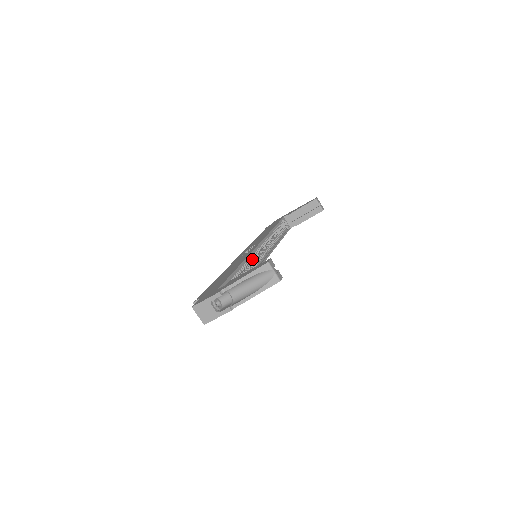
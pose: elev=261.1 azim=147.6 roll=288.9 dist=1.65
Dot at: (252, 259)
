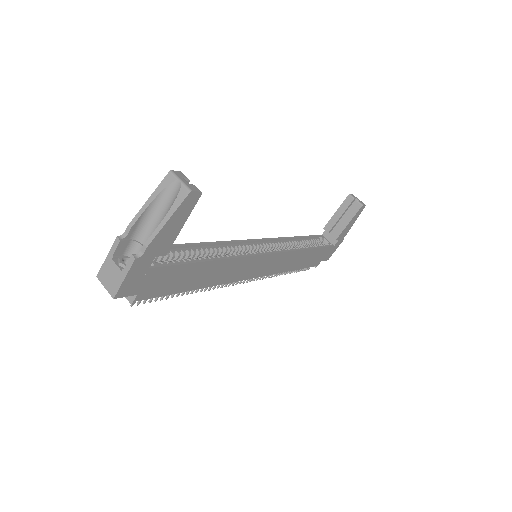
Dot at: (237, 249)
